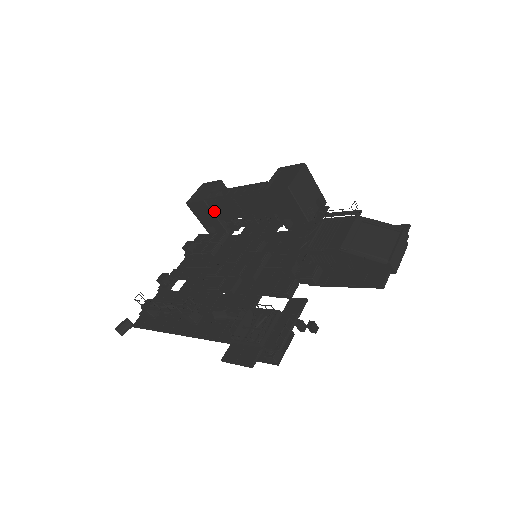
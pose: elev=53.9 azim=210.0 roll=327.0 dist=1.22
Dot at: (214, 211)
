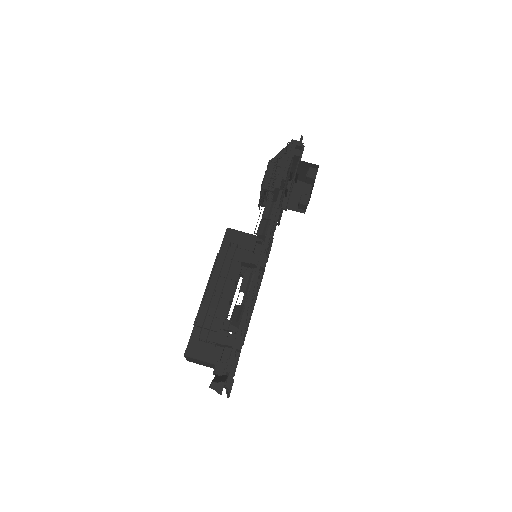
Dot at: occluded
